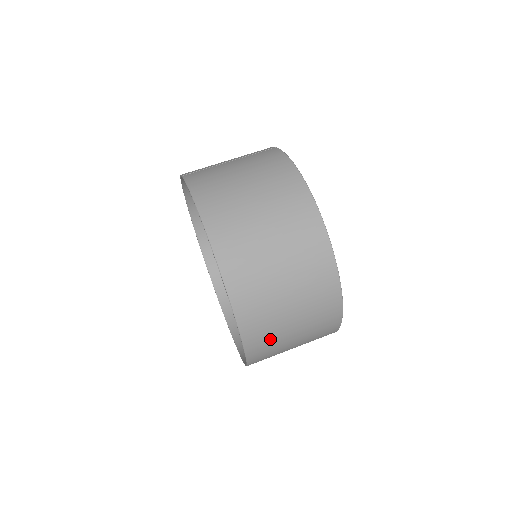
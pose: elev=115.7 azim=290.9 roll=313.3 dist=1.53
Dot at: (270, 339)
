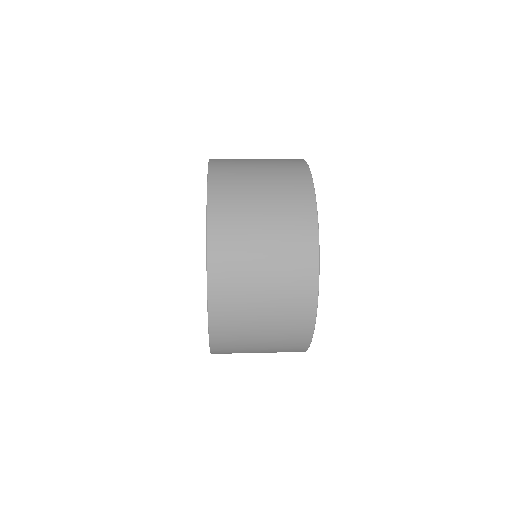
Dot at: (235, 176)
